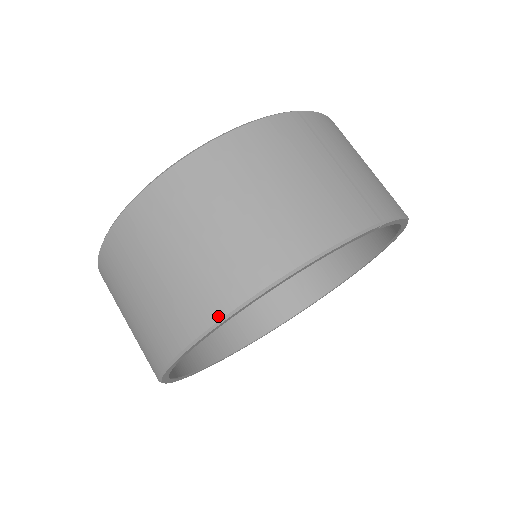
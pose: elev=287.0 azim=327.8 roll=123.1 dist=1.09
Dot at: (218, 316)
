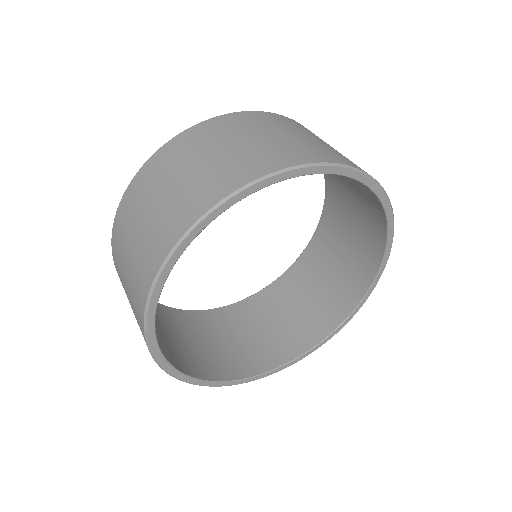
Dot at: (241, 184)
